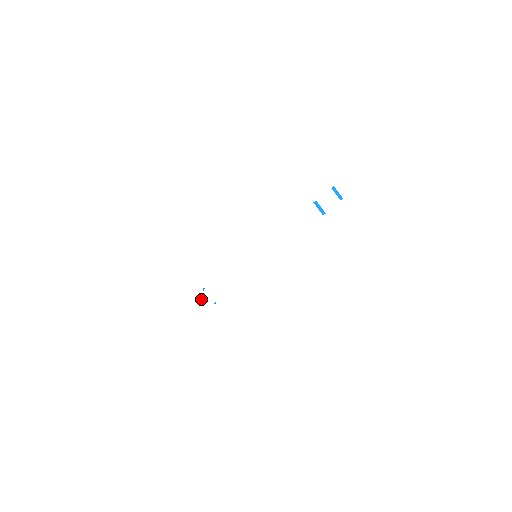
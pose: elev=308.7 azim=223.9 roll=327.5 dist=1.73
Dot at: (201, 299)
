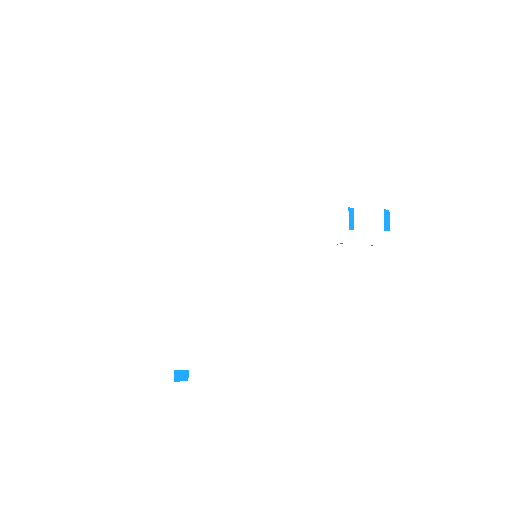
Dot at: (157, 266)
